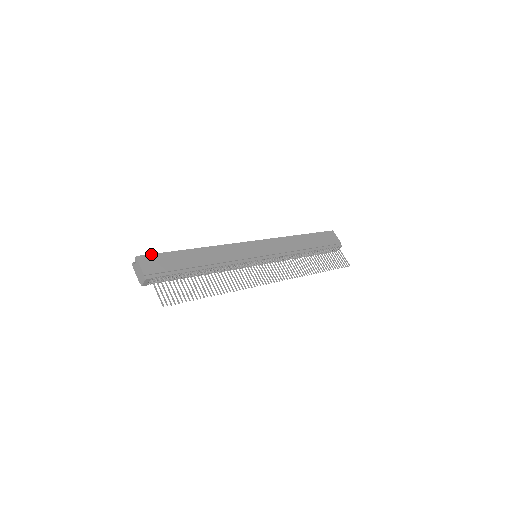
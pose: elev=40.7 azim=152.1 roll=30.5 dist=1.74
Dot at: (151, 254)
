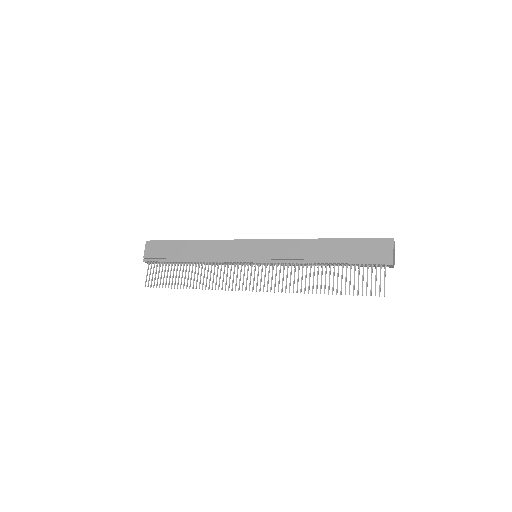
Dot at: (157, 240)
